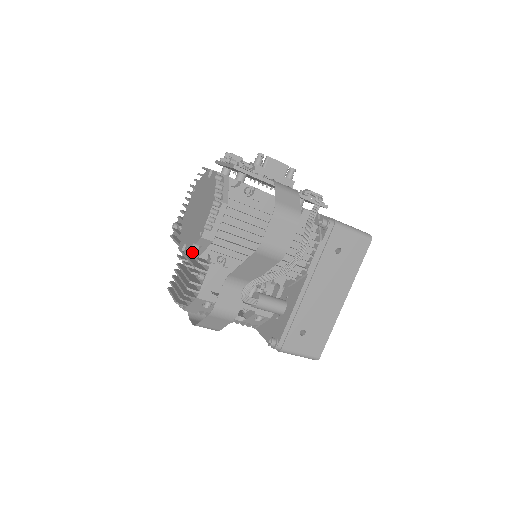
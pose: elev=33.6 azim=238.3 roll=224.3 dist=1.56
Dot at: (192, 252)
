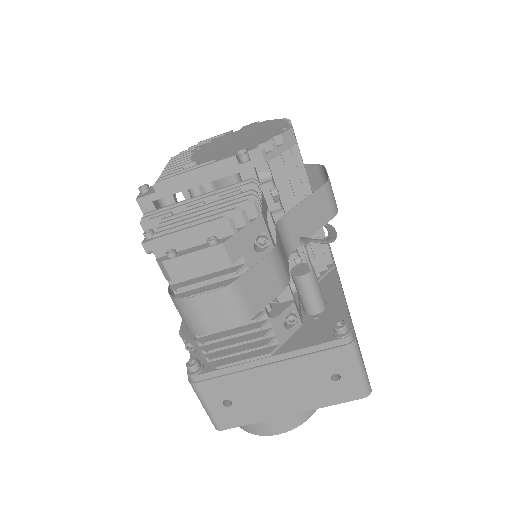
Dot at: (259, 154)
